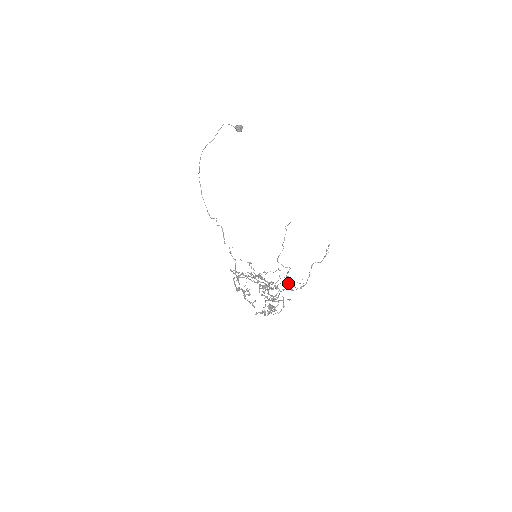
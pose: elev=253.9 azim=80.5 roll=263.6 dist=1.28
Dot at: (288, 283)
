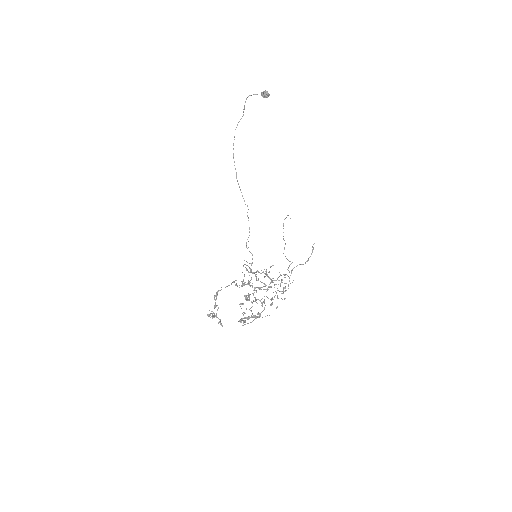
Dot at: occluded
